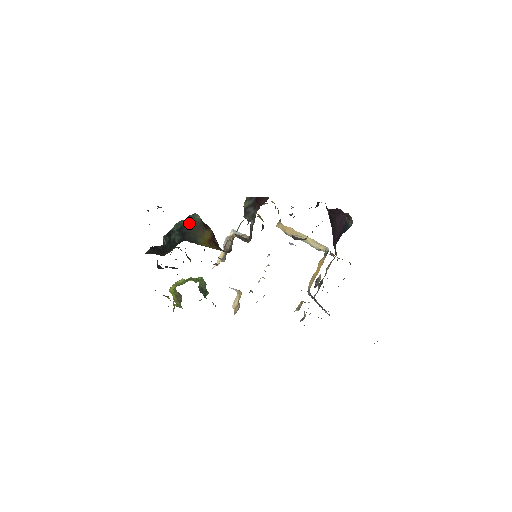
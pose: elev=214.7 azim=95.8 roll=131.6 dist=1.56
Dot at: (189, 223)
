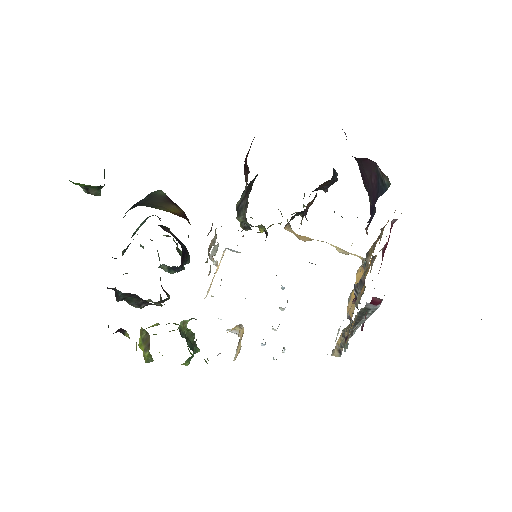
Dot at: (147, 196)
